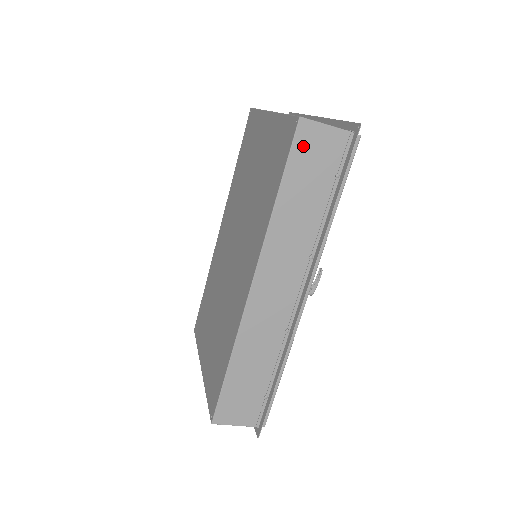
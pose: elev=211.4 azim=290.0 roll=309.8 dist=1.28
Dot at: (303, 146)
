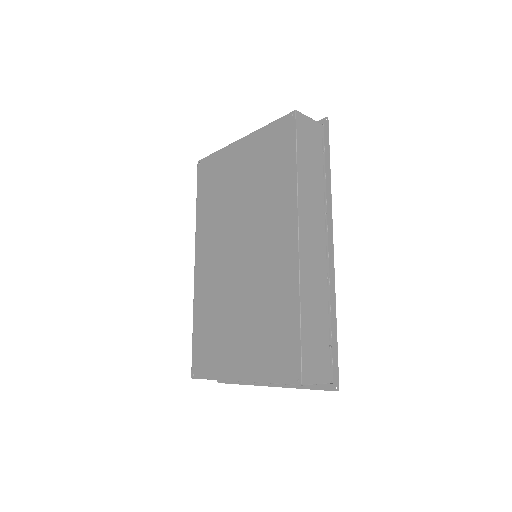
Dot at: (302, 130)
